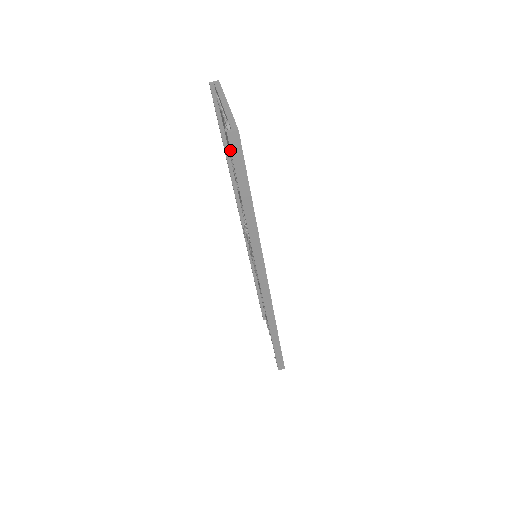
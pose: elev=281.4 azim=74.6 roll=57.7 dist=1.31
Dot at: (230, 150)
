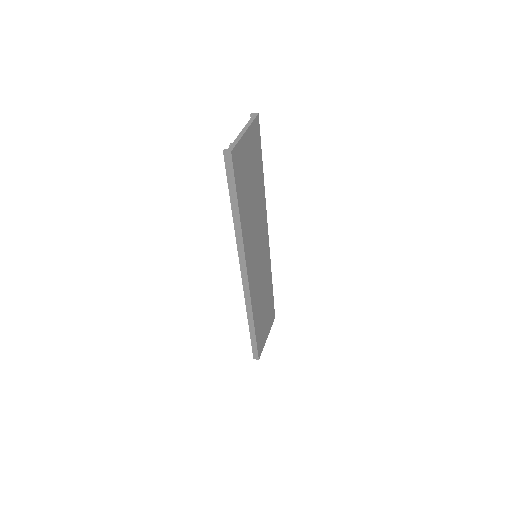
Dot at: (225, 164)
